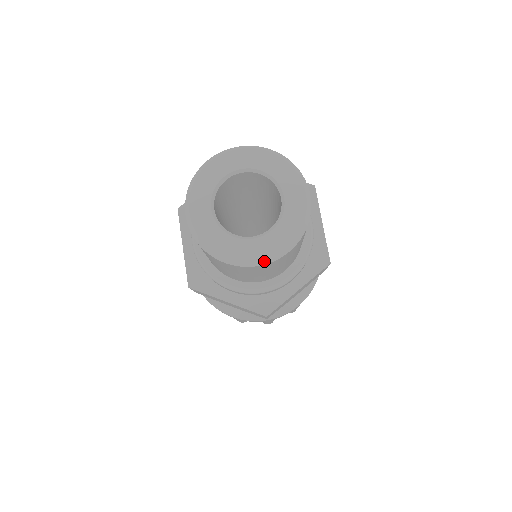
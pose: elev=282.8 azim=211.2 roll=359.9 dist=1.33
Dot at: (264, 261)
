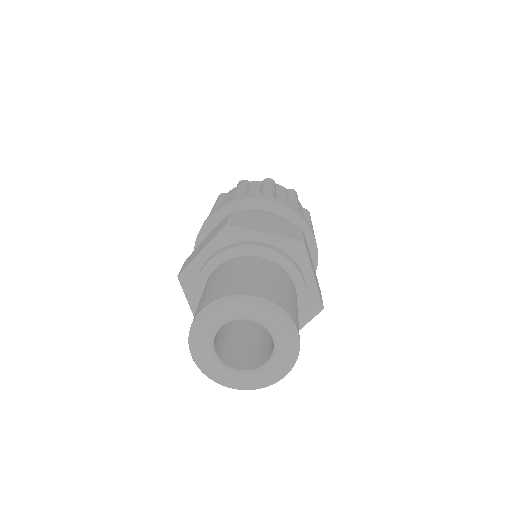
Dot at: (214, 380)
